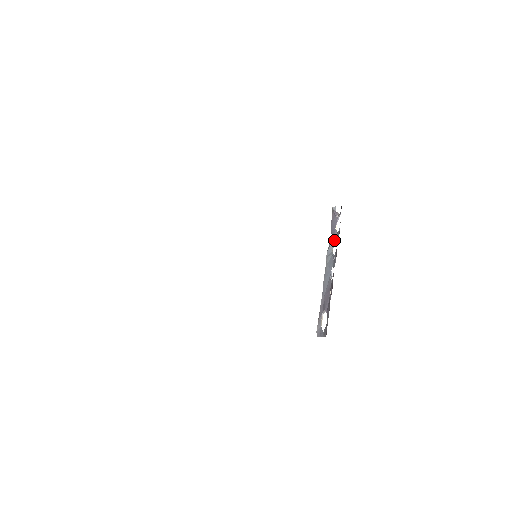
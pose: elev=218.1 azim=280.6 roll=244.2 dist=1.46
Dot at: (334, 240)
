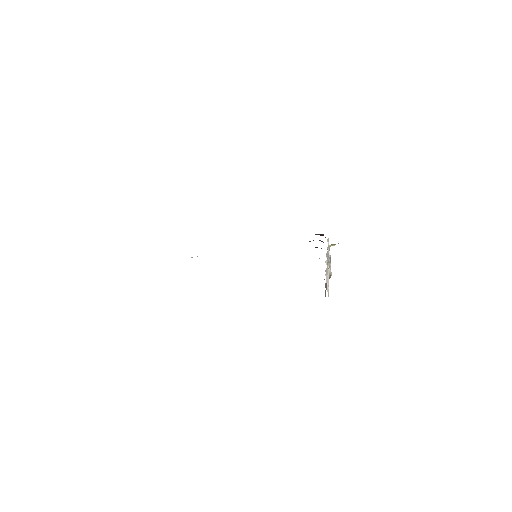
Dot at: (328, 257)
